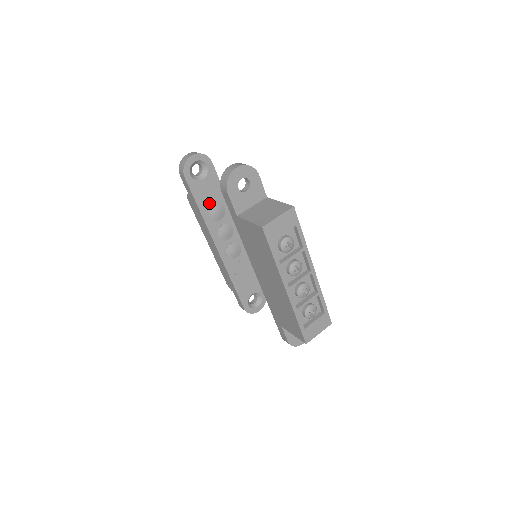
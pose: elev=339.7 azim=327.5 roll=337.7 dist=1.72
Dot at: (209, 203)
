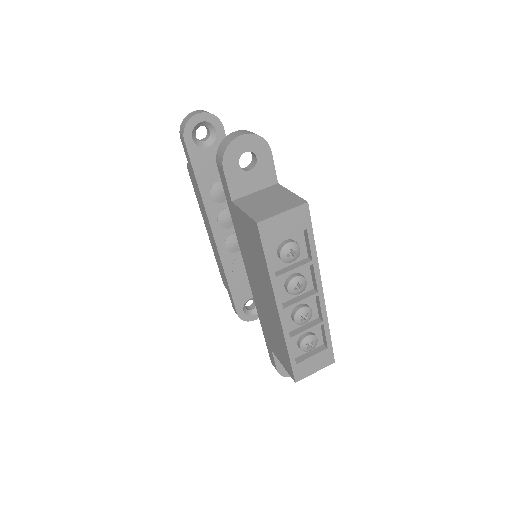
Dot at: (212, 178)
